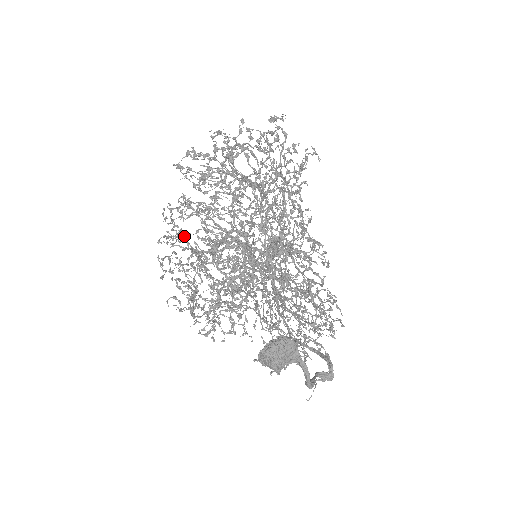
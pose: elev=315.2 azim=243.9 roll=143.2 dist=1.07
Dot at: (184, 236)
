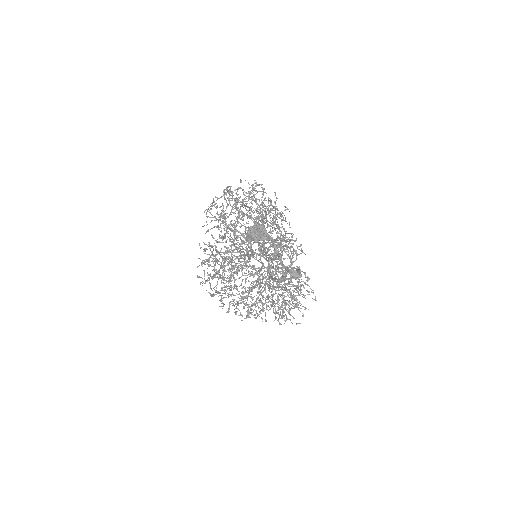
Dot at: (213, 259)
